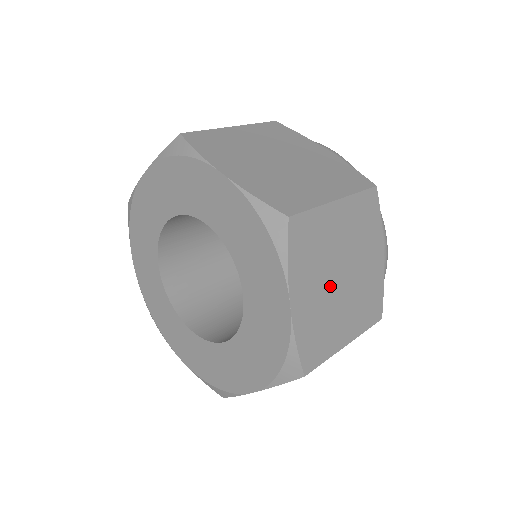
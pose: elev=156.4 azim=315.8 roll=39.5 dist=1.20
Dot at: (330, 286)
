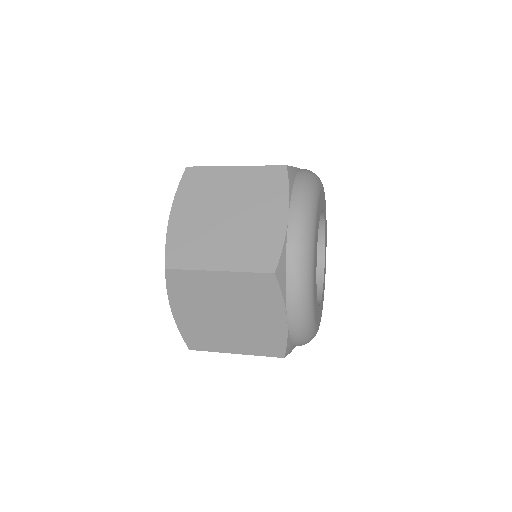
Dot at: (211, 218)
